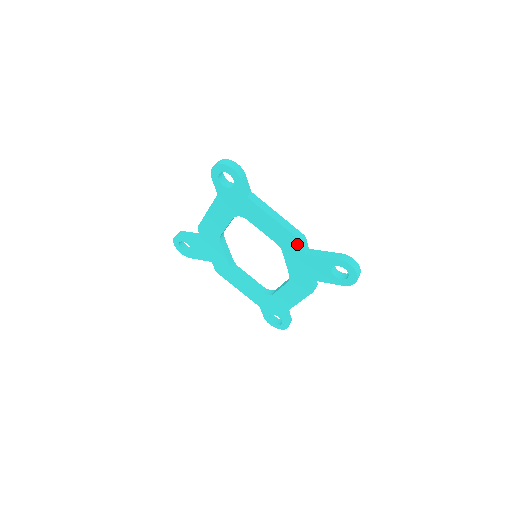
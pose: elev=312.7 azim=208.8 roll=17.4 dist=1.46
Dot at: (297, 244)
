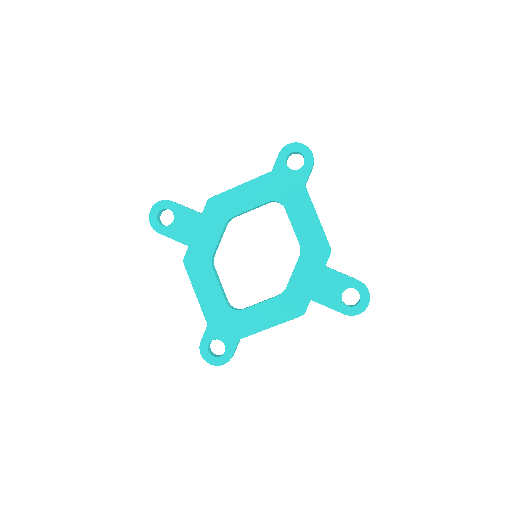
Dot at: (324, 252)
